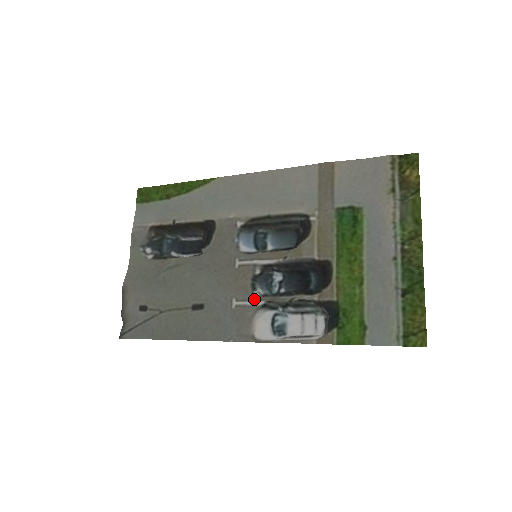
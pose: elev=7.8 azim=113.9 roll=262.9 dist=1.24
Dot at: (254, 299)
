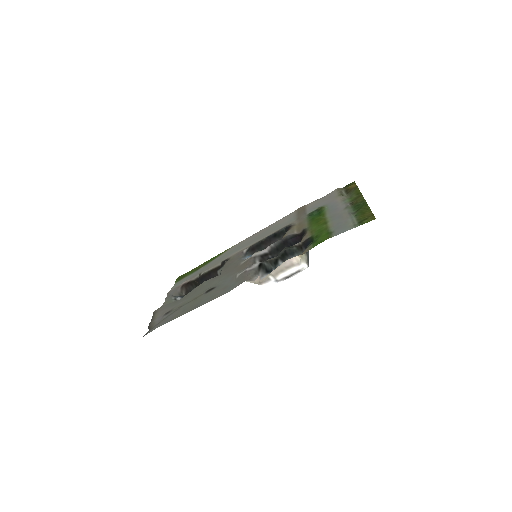
Dot at: (253, 266)
